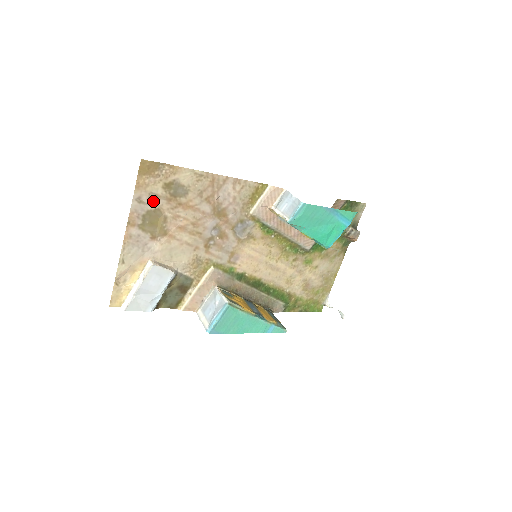
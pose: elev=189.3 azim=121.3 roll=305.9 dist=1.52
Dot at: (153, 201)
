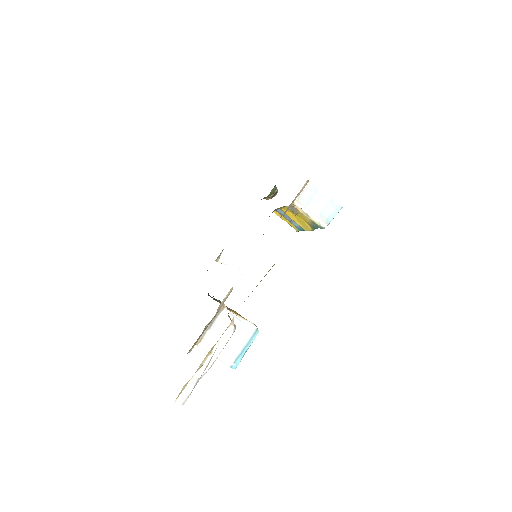
Dot at: occluded
